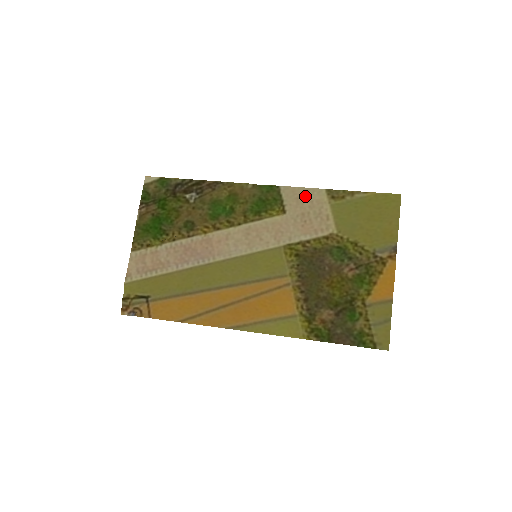
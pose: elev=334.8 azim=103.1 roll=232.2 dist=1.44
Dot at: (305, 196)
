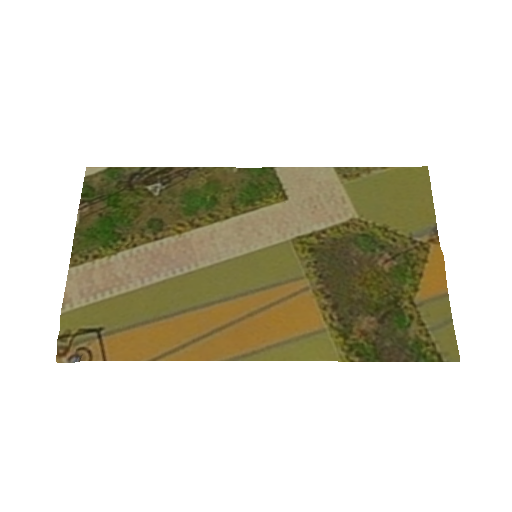
Dot at: (309, 177)
